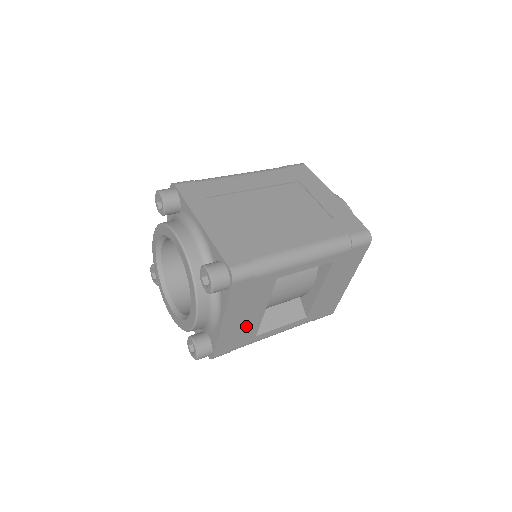
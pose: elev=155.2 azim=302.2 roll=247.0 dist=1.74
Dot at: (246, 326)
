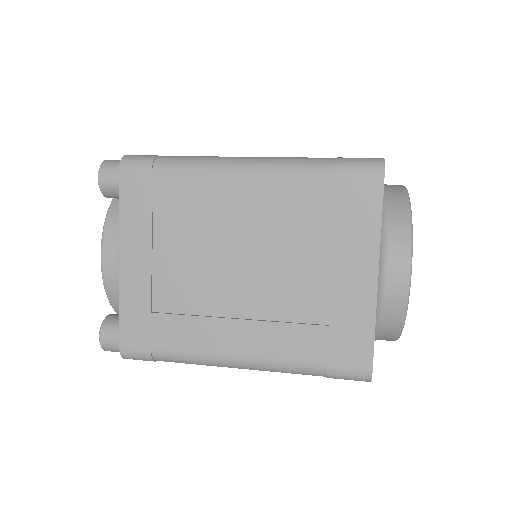
Dot at: occluded
